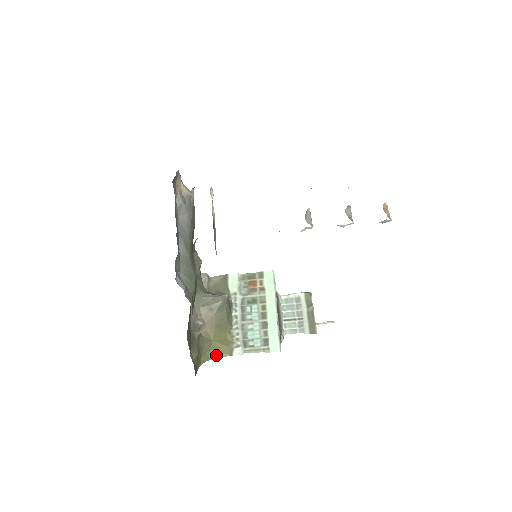
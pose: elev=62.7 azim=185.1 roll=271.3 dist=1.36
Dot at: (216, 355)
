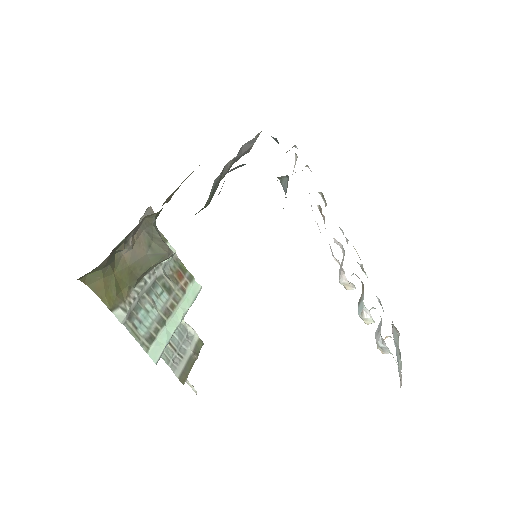
Dot at: (100, 291)
